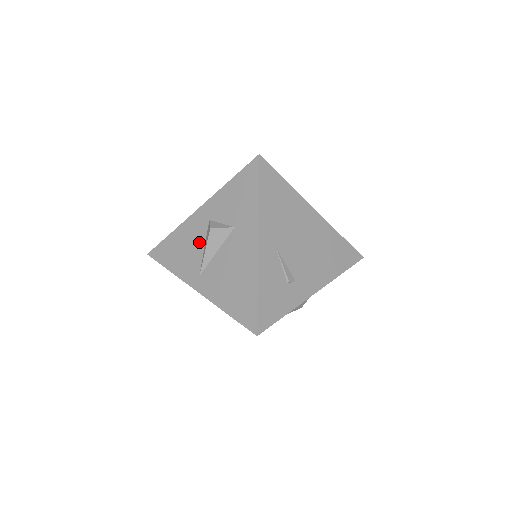
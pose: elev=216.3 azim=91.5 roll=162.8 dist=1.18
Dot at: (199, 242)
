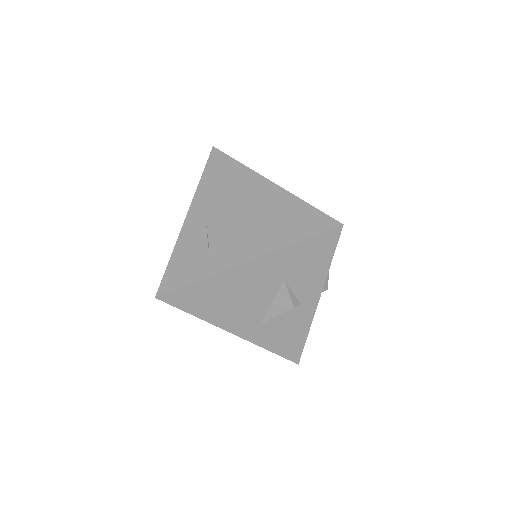
Dot at: occluded
